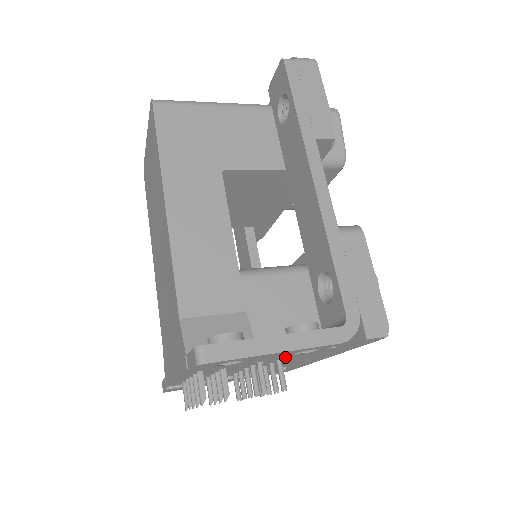
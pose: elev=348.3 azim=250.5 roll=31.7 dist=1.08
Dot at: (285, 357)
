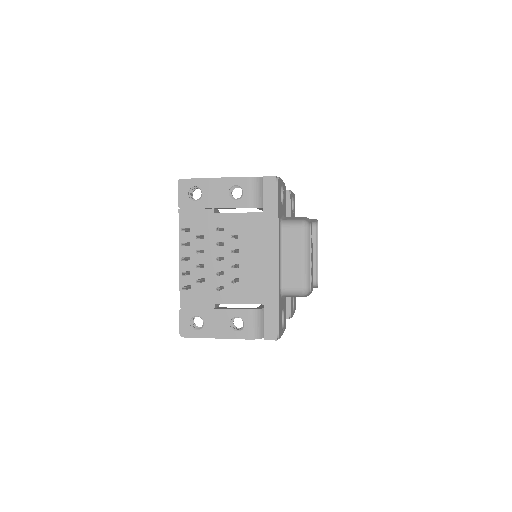
Dot at: (229, 206)
